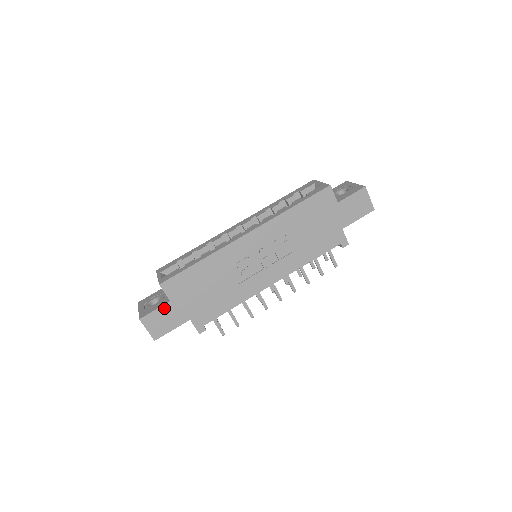
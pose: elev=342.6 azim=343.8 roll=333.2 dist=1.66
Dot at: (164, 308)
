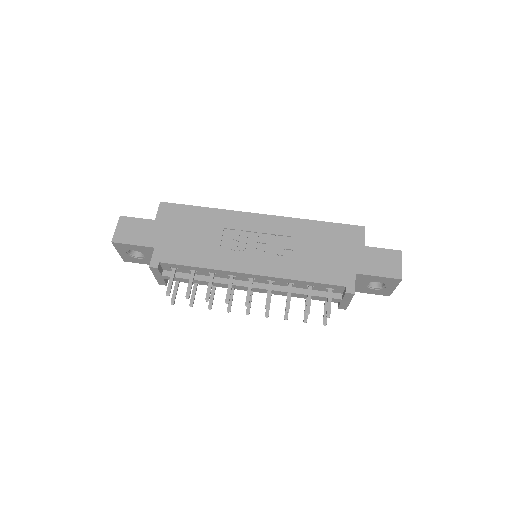
Dot at: (145, 222)
